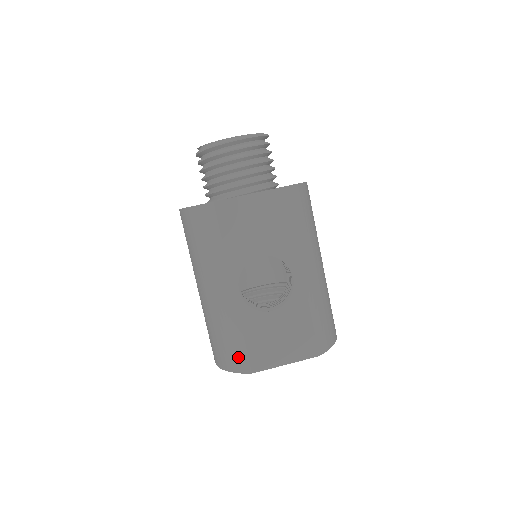
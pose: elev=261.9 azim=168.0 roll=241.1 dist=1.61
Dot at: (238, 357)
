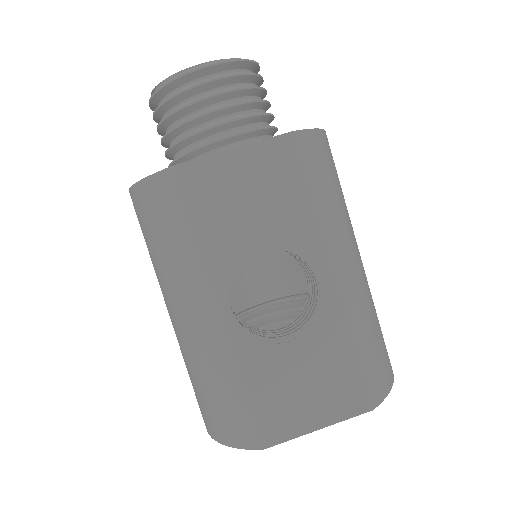
Dot at: (238, 423)
